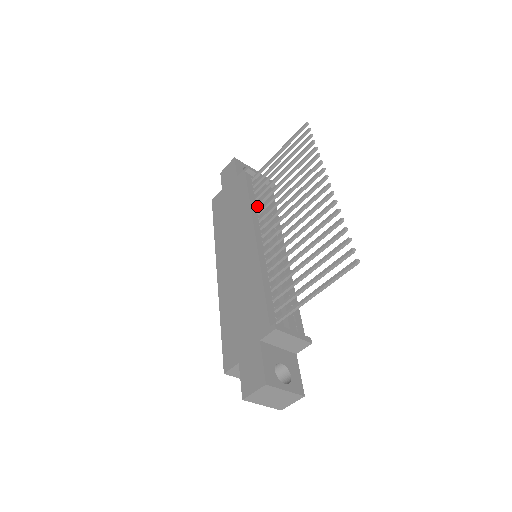
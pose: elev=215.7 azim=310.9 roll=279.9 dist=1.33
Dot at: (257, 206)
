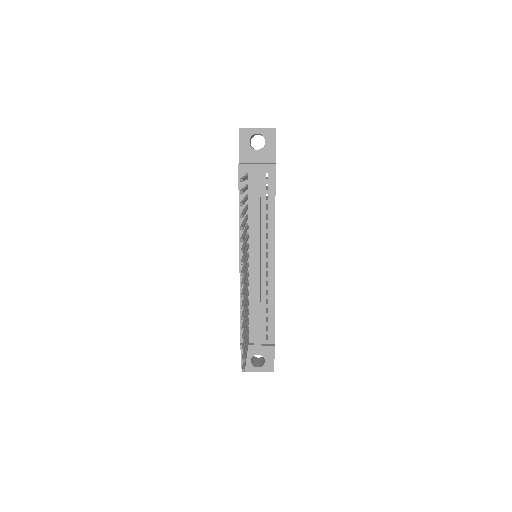
Dot at: occluded
